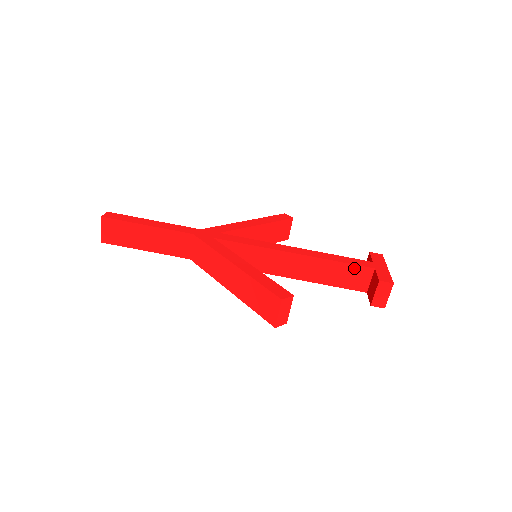
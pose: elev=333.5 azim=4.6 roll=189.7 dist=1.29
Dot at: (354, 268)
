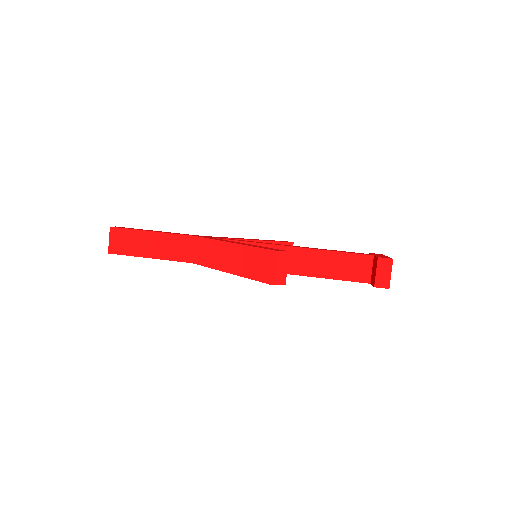
Dot at: (353, 257)
